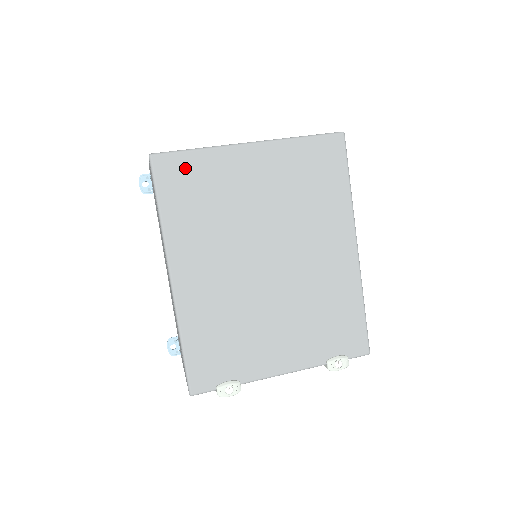
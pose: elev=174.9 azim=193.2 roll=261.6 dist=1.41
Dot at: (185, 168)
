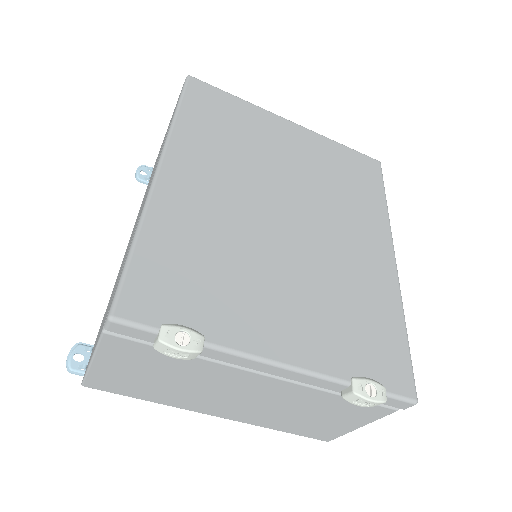
Dot at: (220, 100)
